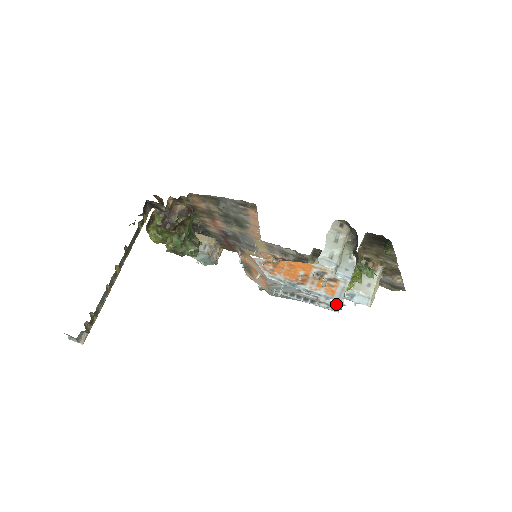
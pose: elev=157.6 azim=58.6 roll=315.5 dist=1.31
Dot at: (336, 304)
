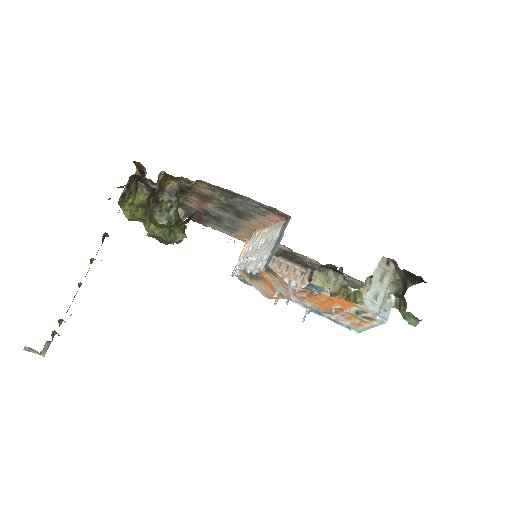
Dot at: occluded
